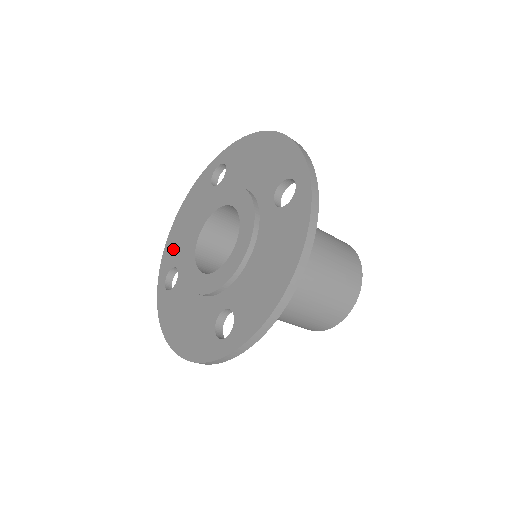
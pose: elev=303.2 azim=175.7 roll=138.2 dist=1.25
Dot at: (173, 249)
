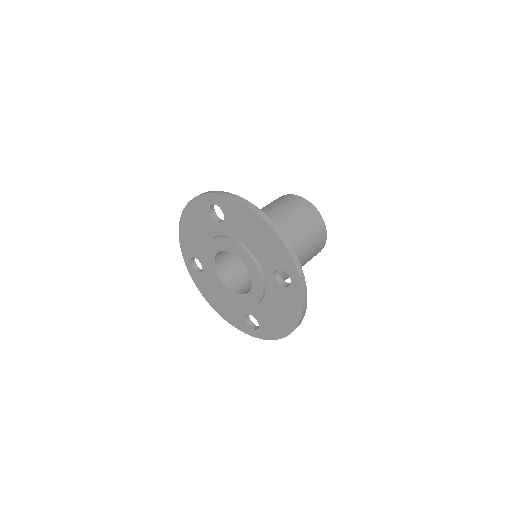
Dot at: (189, 243)
